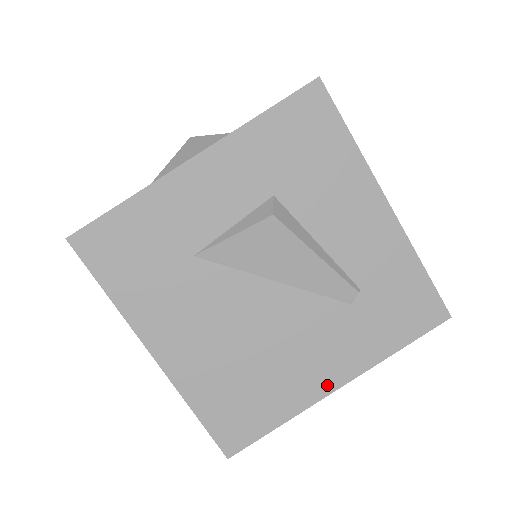
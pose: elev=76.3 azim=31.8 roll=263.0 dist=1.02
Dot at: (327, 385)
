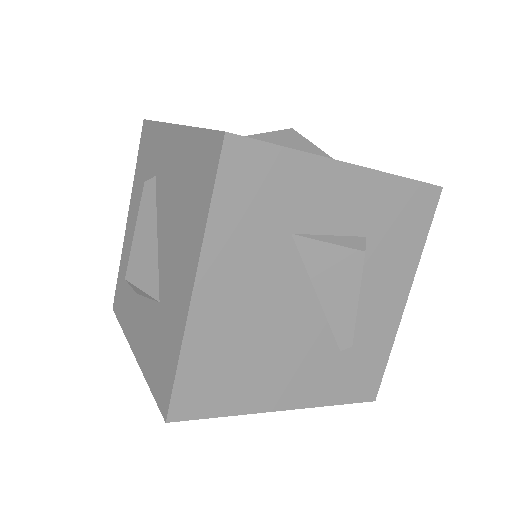
Dot at: (281, 402)
